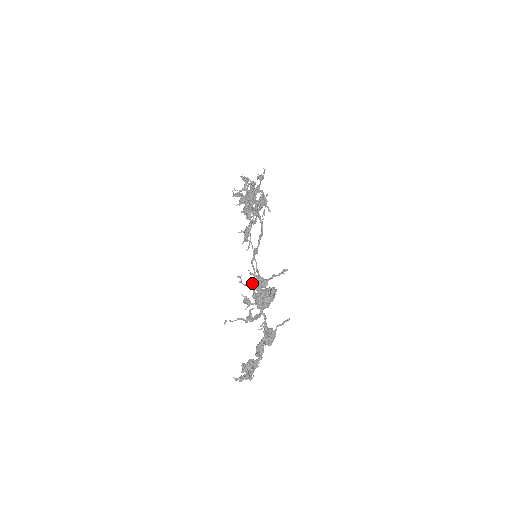
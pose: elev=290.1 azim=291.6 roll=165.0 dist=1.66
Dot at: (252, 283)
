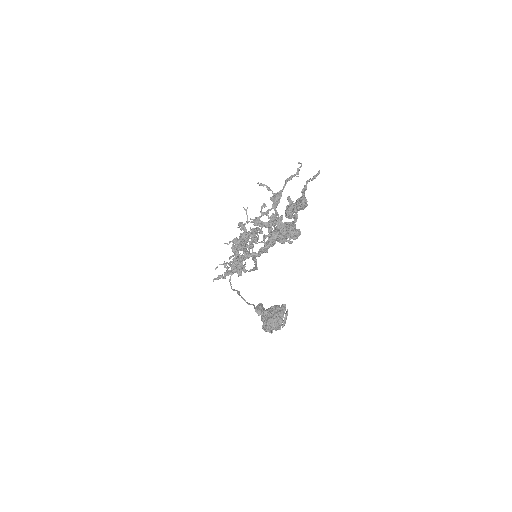
Dot at: (262, 205)
